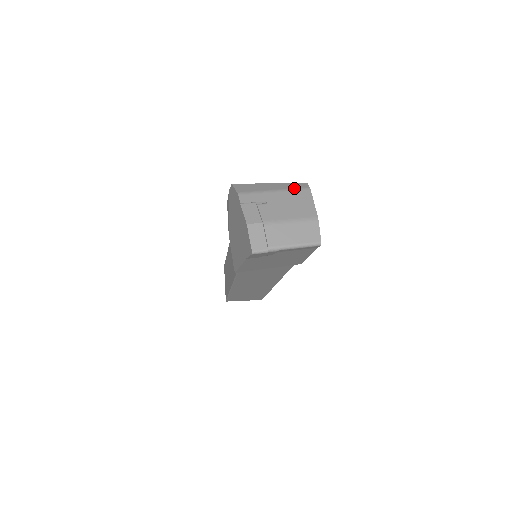
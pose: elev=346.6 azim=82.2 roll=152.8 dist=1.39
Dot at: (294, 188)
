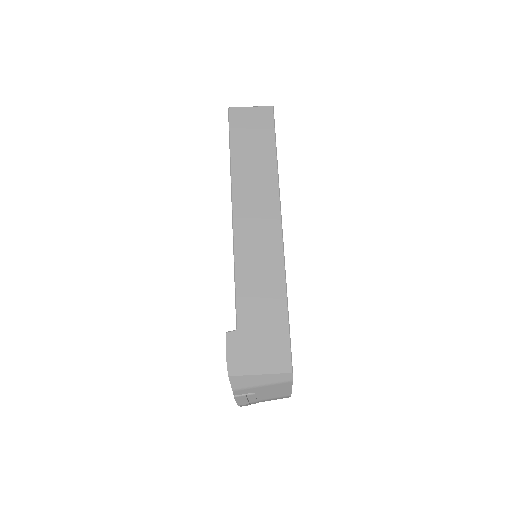
Dot at: (279, 382)
